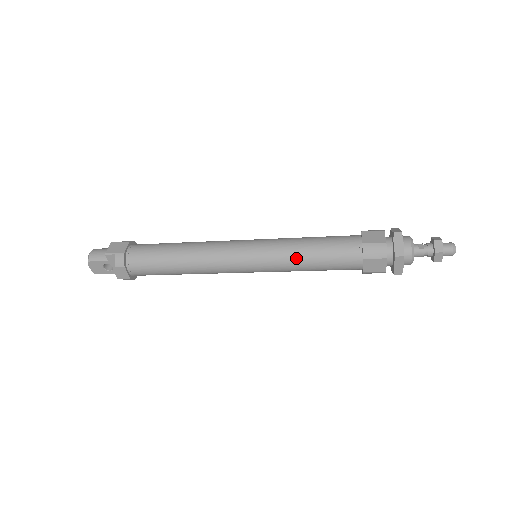
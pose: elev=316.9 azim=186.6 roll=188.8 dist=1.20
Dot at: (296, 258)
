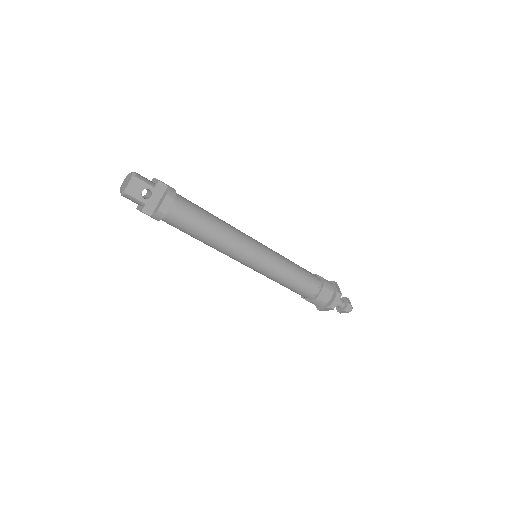
Dot at: (289, 267)
